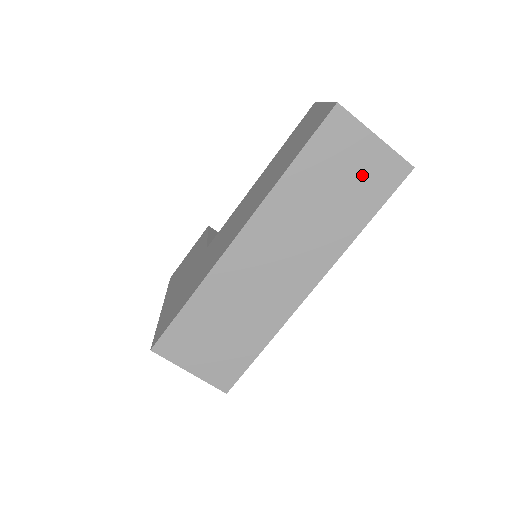
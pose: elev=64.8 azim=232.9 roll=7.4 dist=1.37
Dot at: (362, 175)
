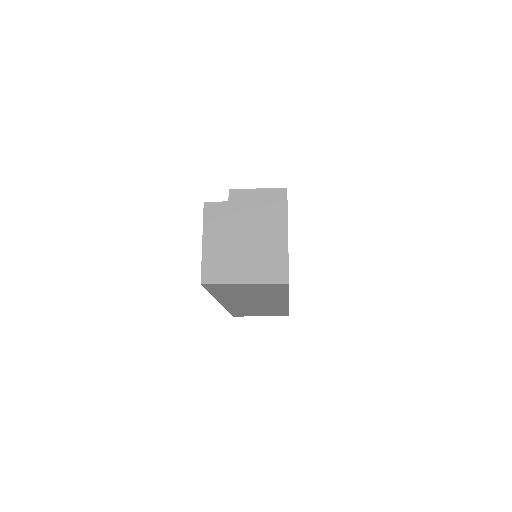
Dot at: (258, 290)
